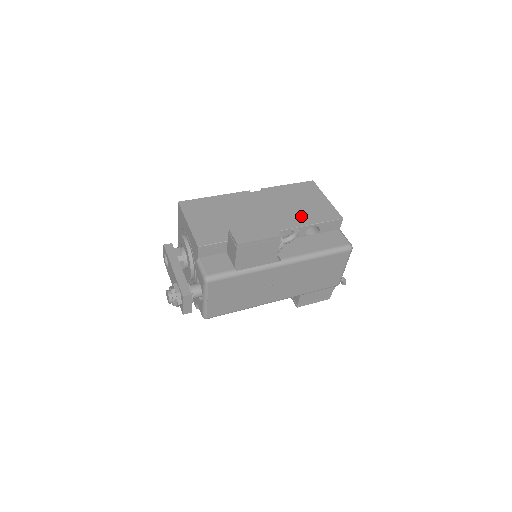
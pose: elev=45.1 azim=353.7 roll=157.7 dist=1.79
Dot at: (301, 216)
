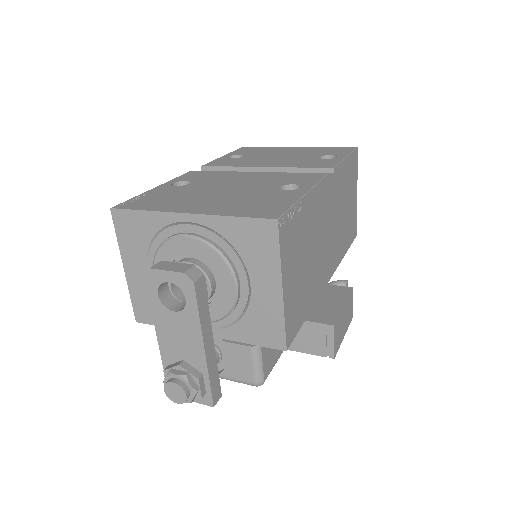
Dot at: (344, 238)
